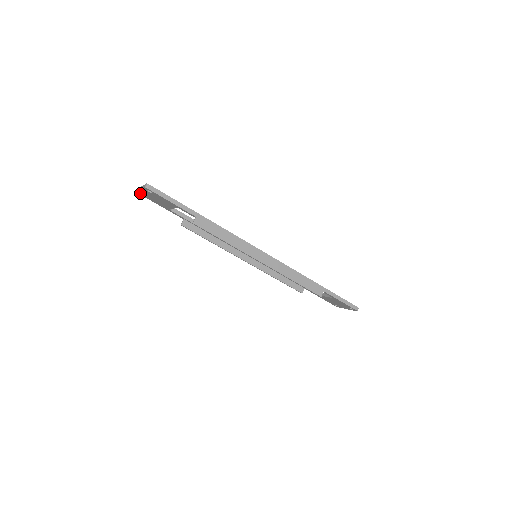
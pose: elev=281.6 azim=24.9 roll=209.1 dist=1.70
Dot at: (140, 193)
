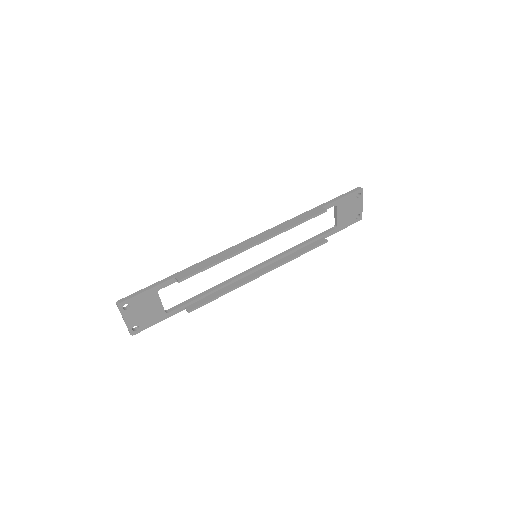
Dot at: (133, 331)
